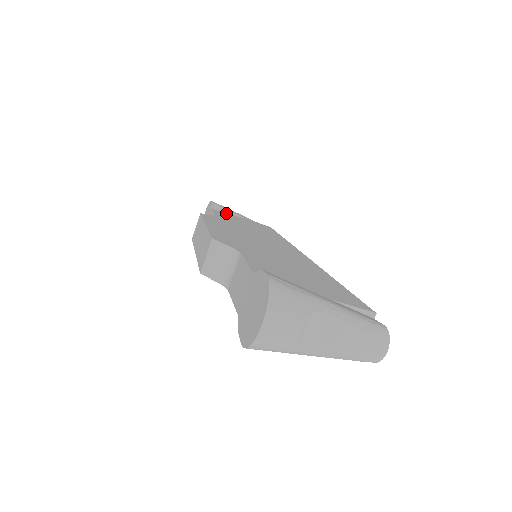
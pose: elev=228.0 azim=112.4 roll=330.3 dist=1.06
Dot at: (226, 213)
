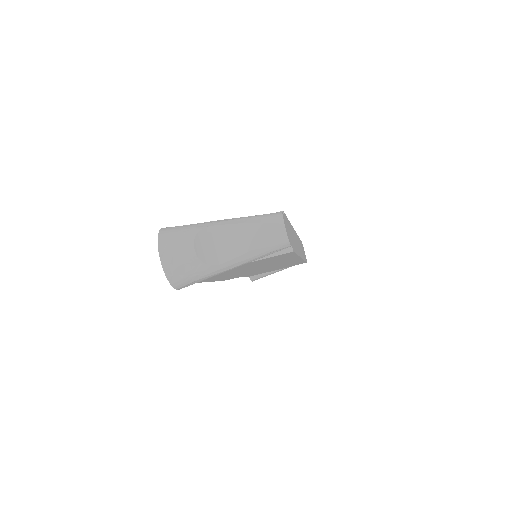
Dot at: occluded
